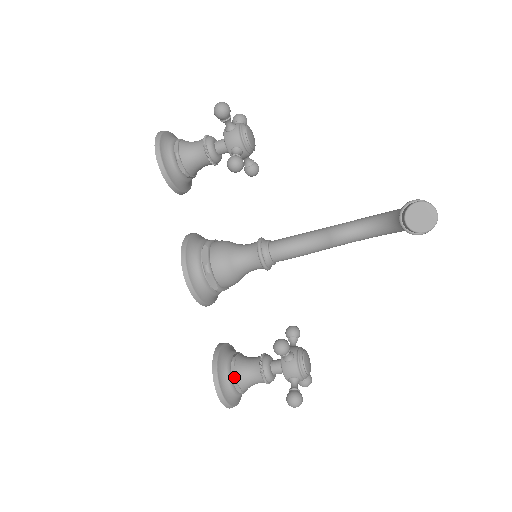
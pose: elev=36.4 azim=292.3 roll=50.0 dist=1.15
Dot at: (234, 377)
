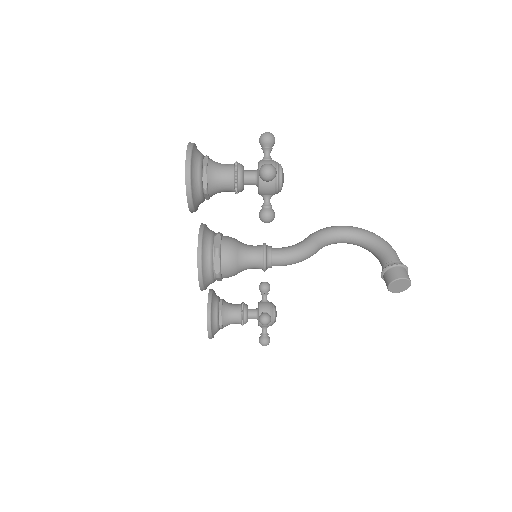
Dot at: (221, 326)
